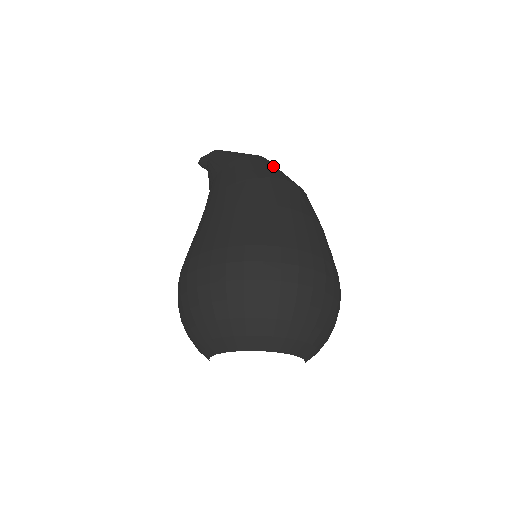
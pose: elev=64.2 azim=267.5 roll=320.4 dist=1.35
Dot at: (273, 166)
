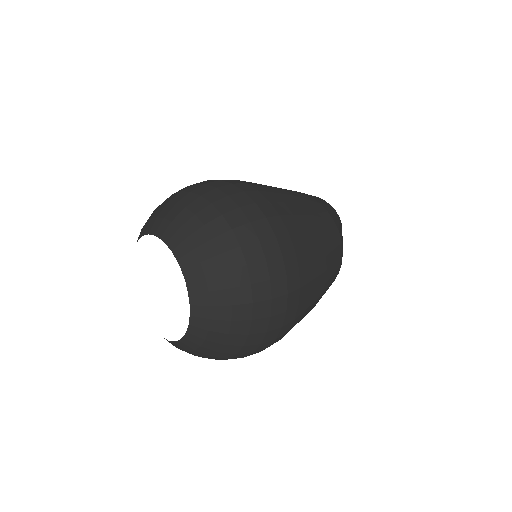
Dot at: occluded
